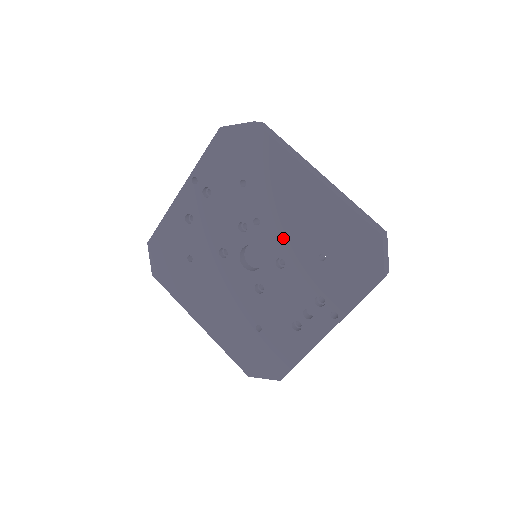
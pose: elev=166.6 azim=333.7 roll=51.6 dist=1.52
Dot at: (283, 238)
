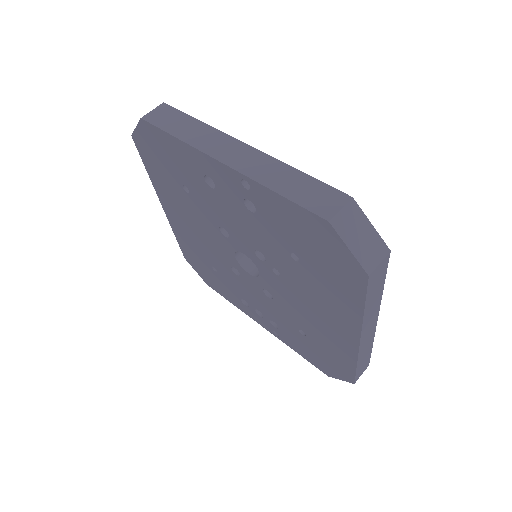
Dot at: (287, 299)
